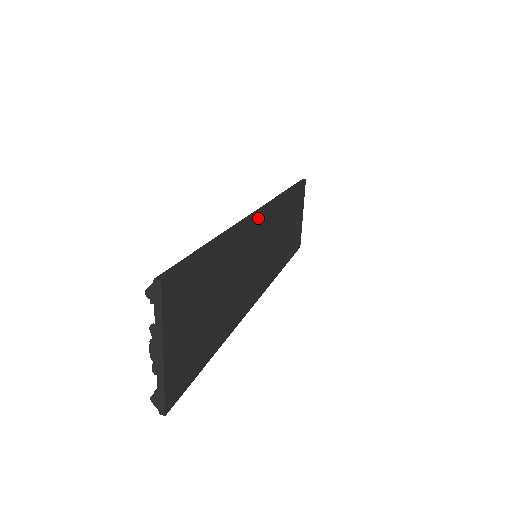
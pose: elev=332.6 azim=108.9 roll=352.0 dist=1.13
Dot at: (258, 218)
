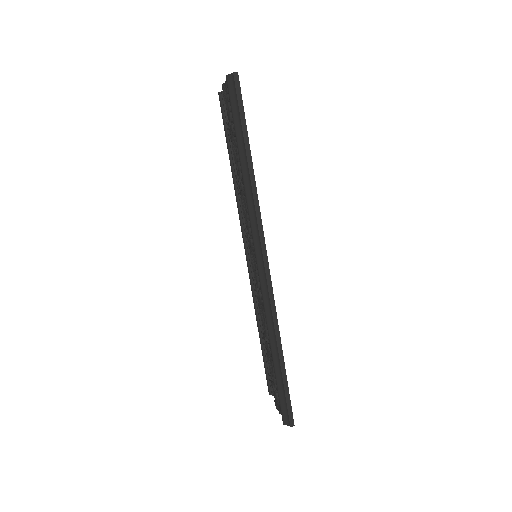
Dot at: (268, 271)
